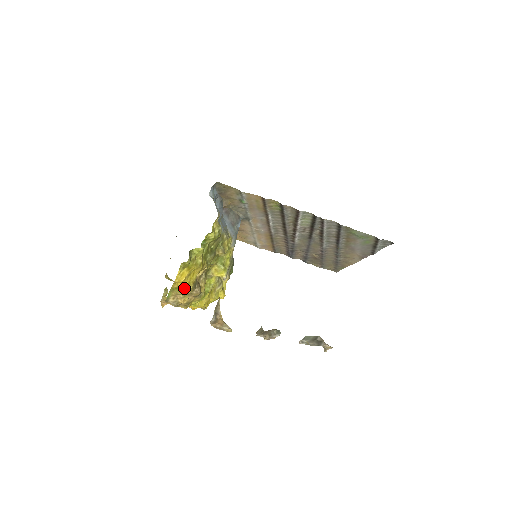
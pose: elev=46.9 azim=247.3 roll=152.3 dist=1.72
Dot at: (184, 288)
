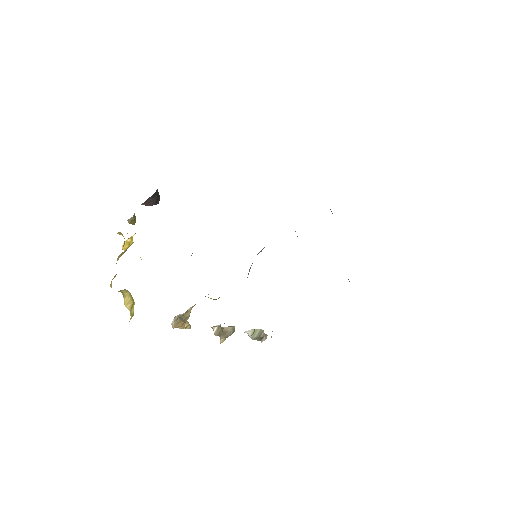
Dot at: occluded
